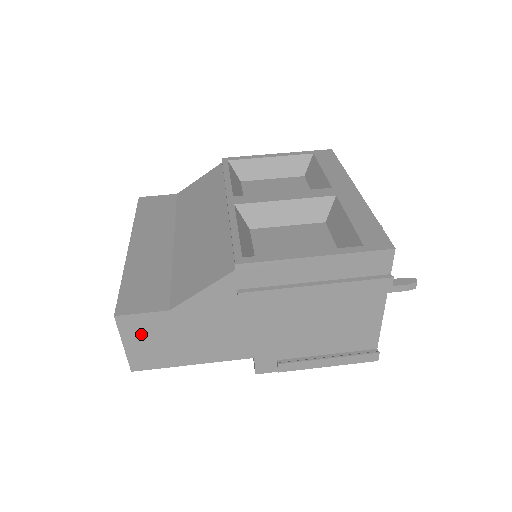
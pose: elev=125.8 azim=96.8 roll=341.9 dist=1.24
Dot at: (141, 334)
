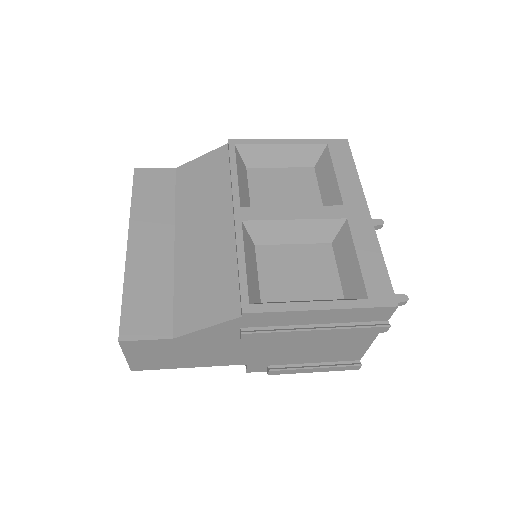
Dot at: (143, 351)
